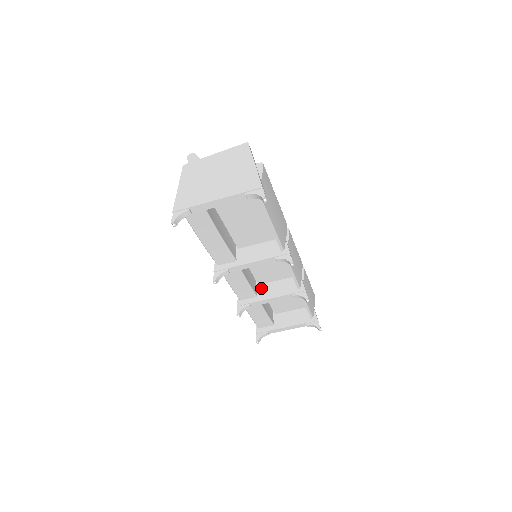
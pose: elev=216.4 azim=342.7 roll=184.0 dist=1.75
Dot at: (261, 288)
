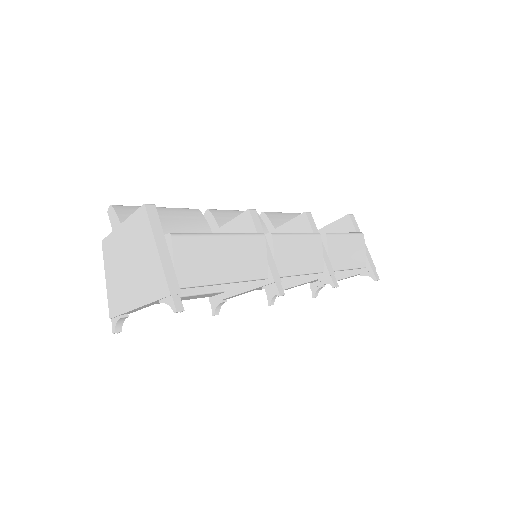
Dot at: occluded
